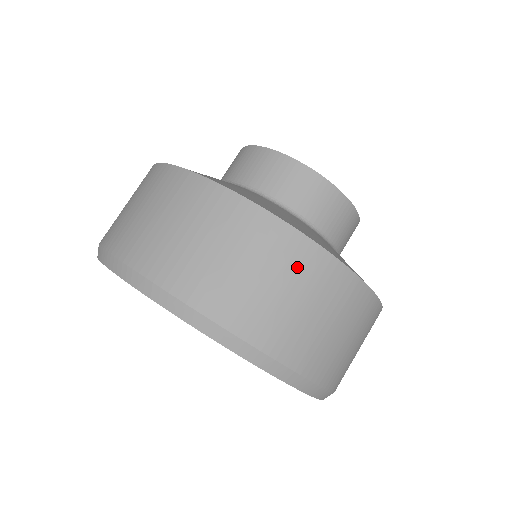
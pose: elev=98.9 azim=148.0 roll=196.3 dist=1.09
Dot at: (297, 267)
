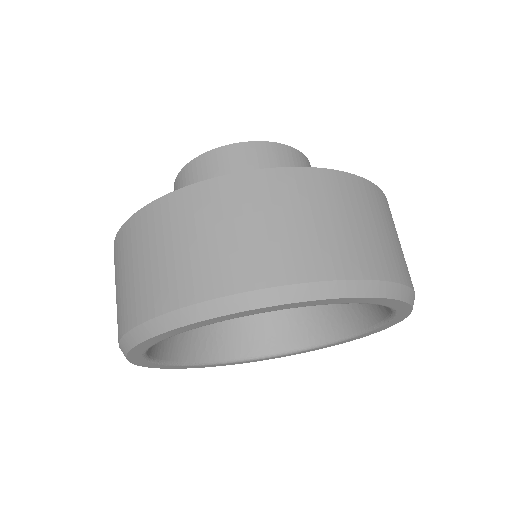
Dot at: (394, 224)
